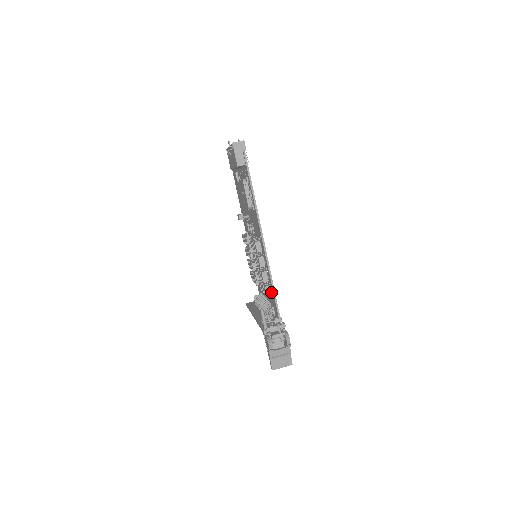
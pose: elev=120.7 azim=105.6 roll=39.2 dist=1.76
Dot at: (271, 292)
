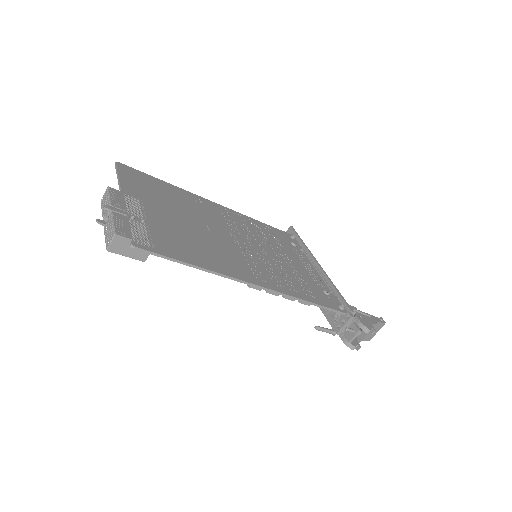
Dot at: occluded
